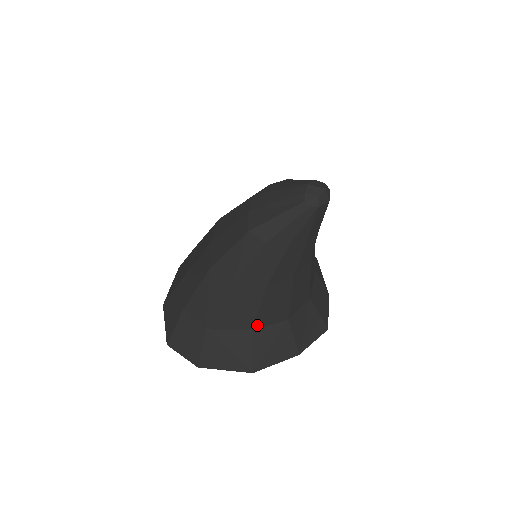
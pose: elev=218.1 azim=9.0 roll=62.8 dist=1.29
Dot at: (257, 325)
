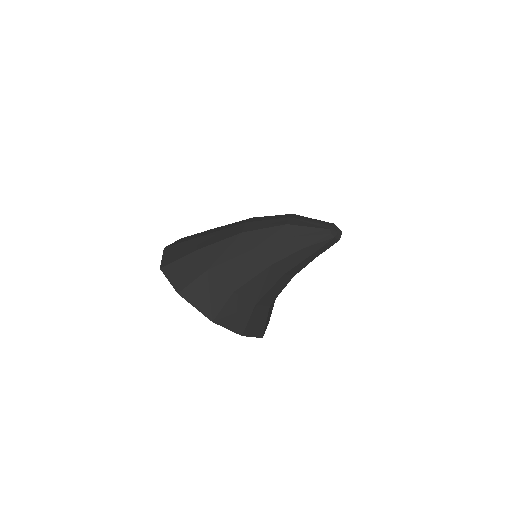
Dot at: (239, 291)
